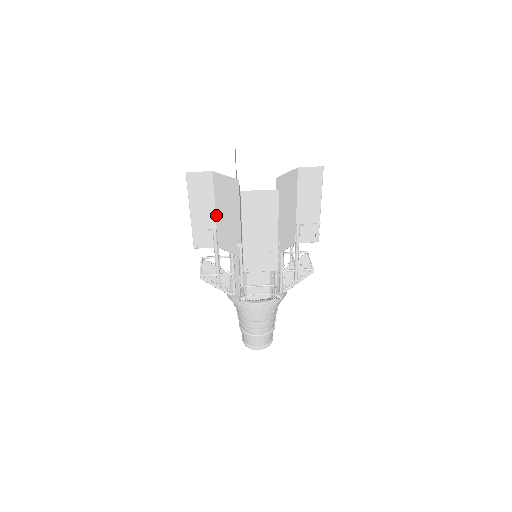
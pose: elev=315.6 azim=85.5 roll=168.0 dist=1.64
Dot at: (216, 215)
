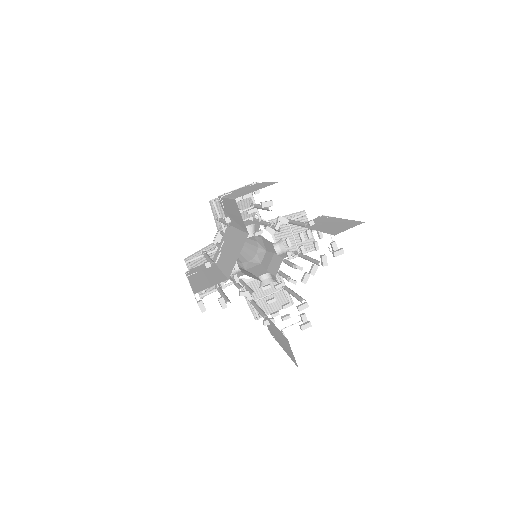
Dot at: occluded
